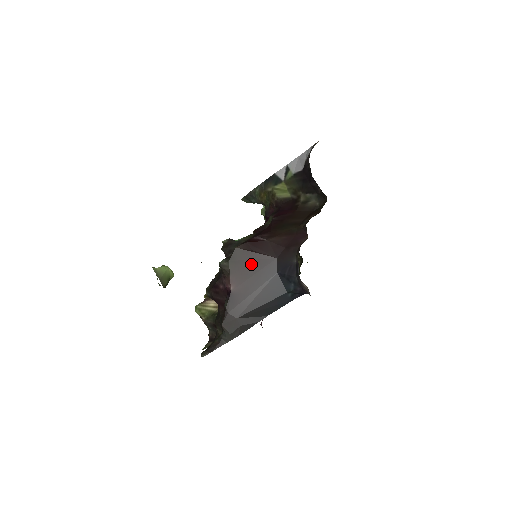
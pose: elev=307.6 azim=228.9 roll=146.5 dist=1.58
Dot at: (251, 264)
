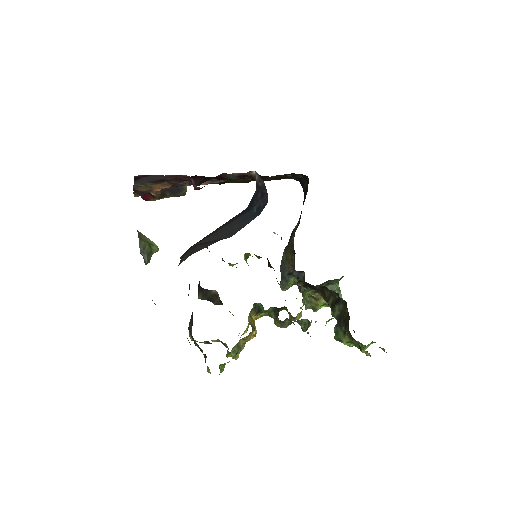
Dot at: occluded
